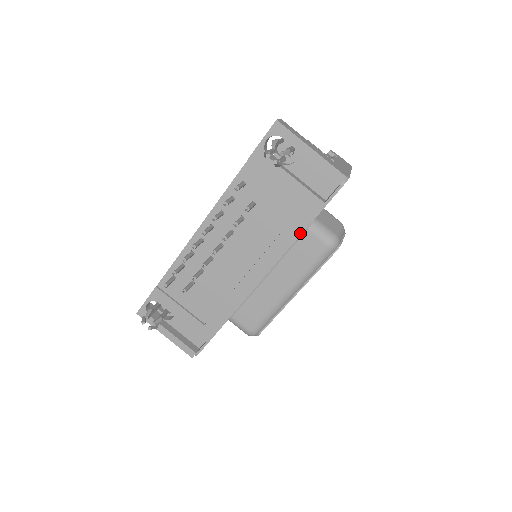
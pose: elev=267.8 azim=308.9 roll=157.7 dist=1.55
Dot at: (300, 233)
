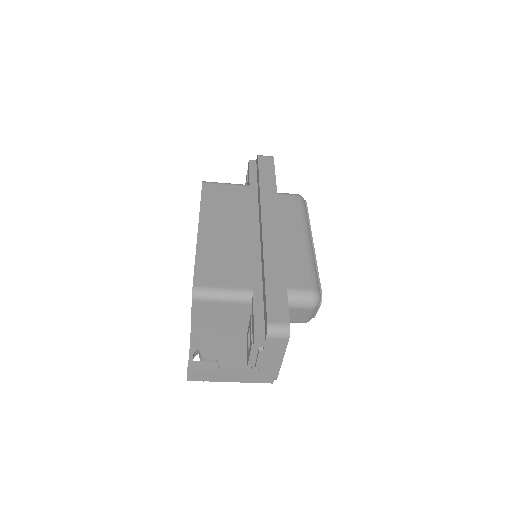
Dot at: occluded
